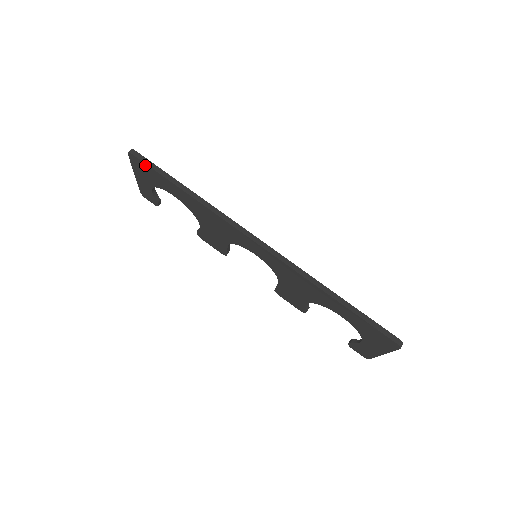
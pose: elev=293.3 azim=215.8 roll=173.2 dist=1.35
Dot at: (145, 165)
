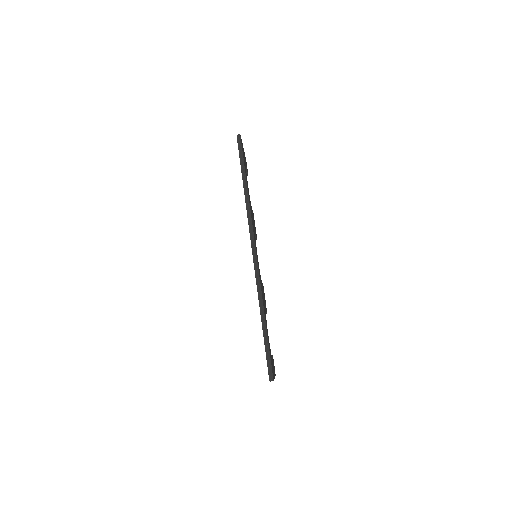
Dot at: (239, 150)
